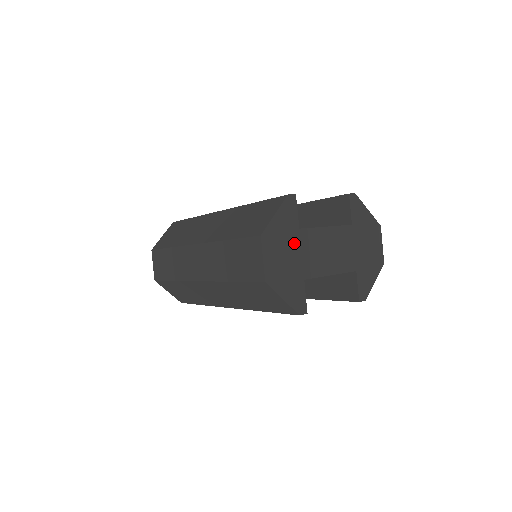
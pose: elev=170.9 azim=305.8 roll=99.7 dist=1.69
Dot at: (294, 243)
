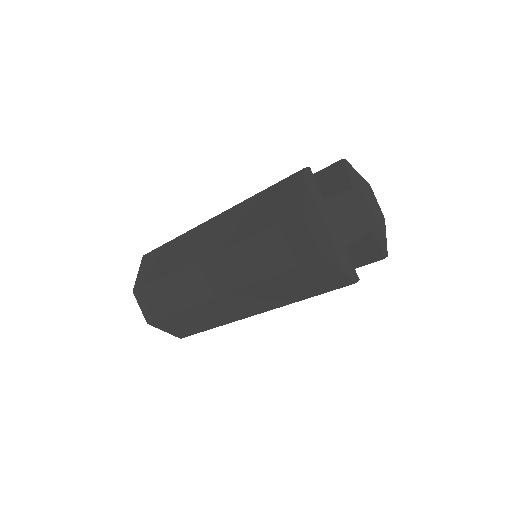
Dot at: (326, 214)
